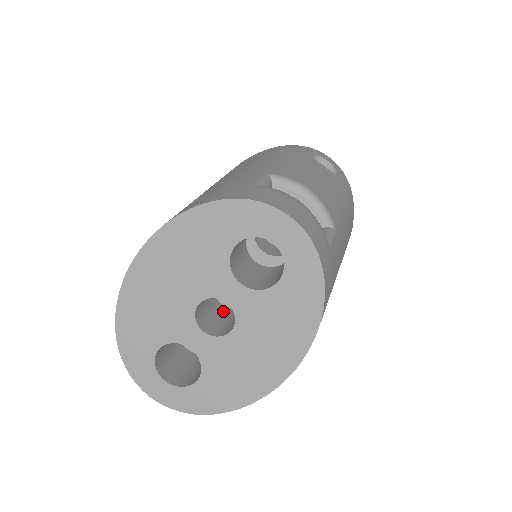
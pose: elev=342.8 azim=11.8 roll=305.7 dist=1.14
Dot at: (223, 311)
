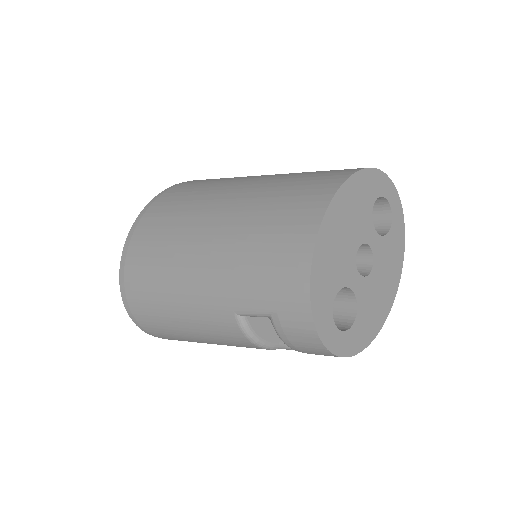
Dot at: occluded
